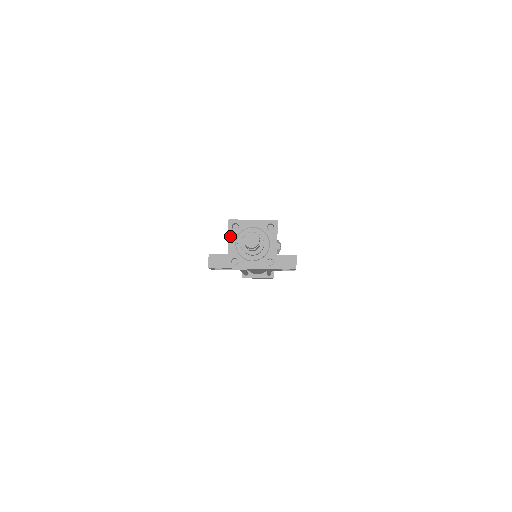
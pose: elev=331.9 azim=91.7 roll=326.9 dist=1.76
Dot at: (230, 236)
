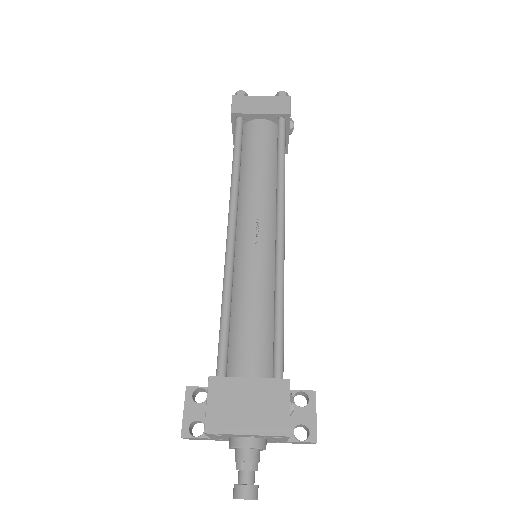
Dot at: (210, 436)
